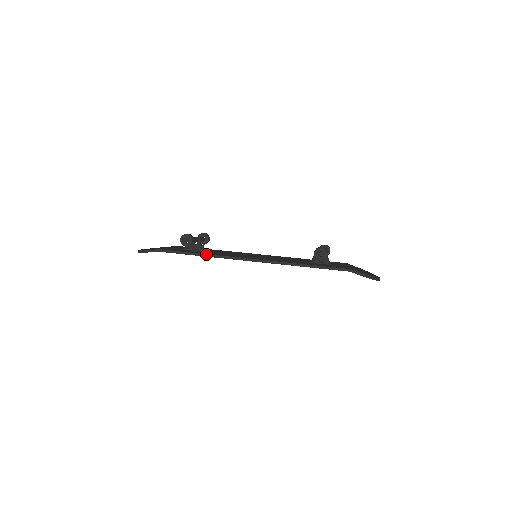
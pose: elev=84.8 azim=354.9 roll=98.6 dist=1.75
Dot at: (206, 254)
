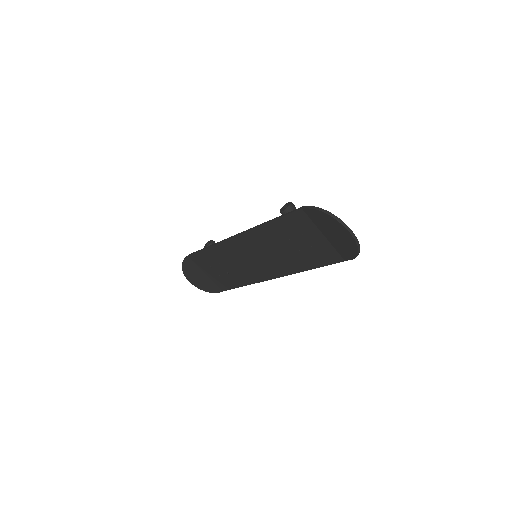
Dot at: (211, 245)
